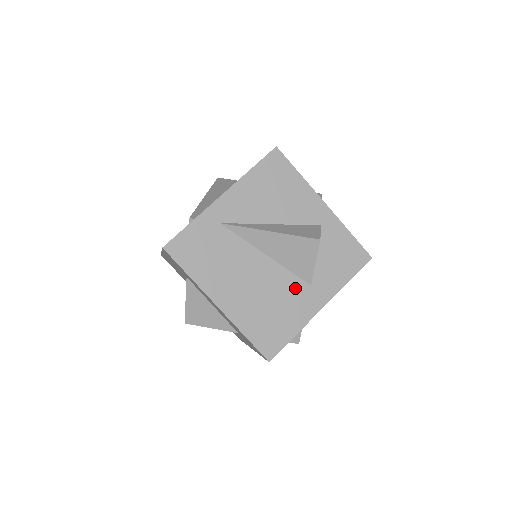
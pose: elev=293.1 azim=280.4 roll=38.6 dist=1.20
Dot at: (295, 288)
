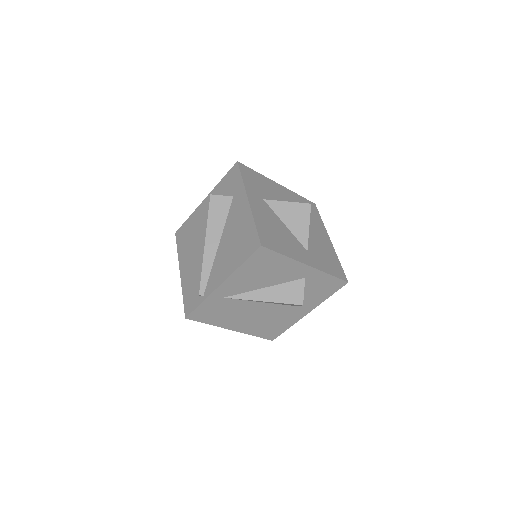
Dot at: (287, 310)
